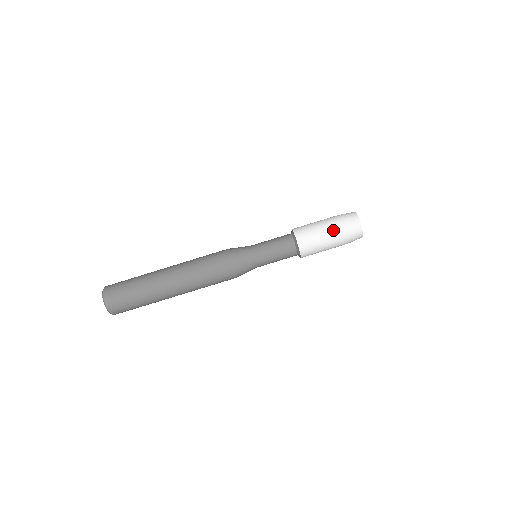
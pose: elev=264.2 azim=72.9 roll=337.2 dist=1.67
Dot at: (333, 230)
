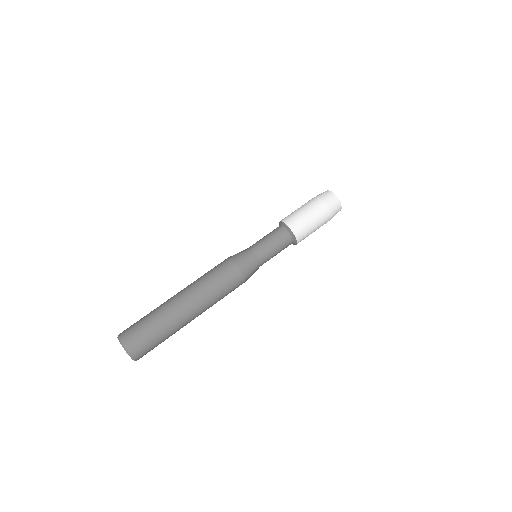
Dot at: (310, 203)
